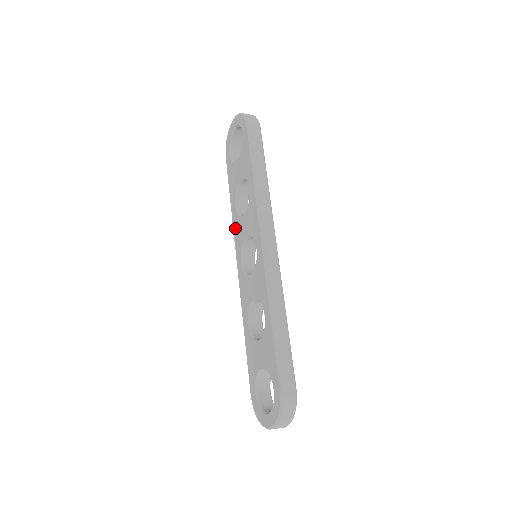
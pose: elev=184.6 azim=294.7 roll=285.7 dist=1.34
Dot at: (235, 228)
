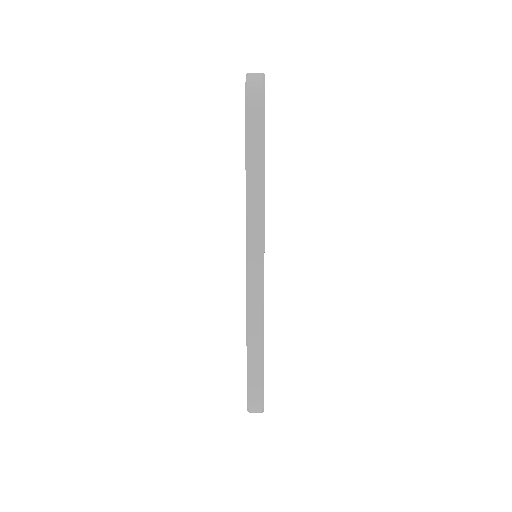
Dot at: occluded
